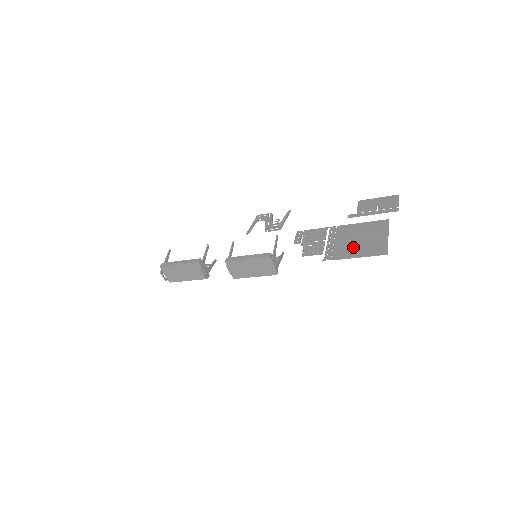
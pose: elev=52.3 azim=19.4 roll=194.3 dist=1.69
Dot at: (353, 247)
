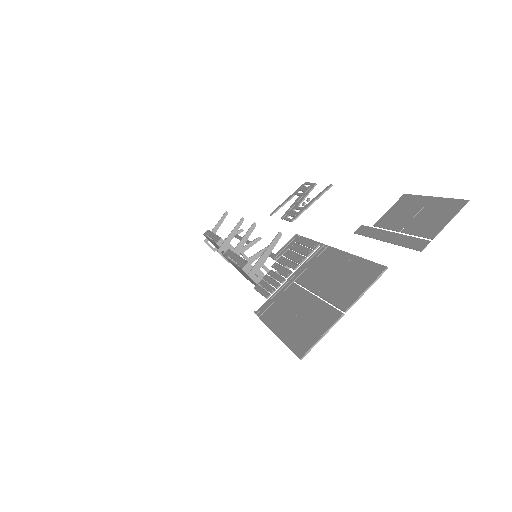
Dot at: (293, 308)
